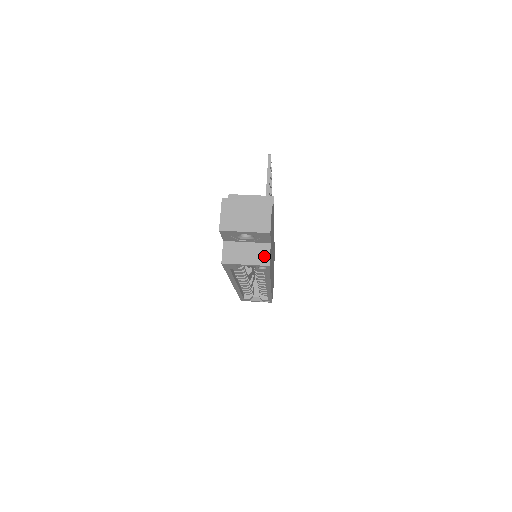
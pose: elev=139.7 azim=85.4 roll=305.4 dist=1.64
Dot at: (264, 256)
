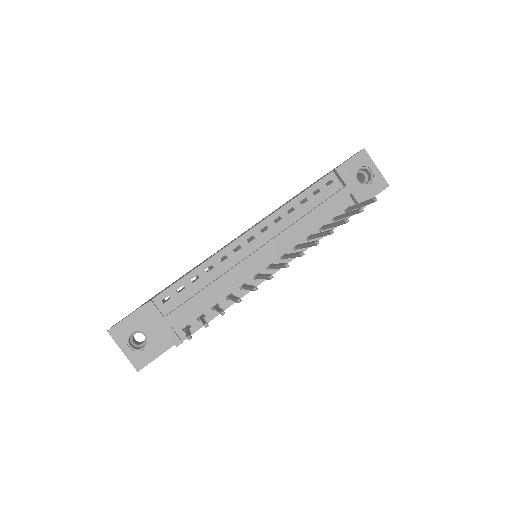
Dot at: occluded
